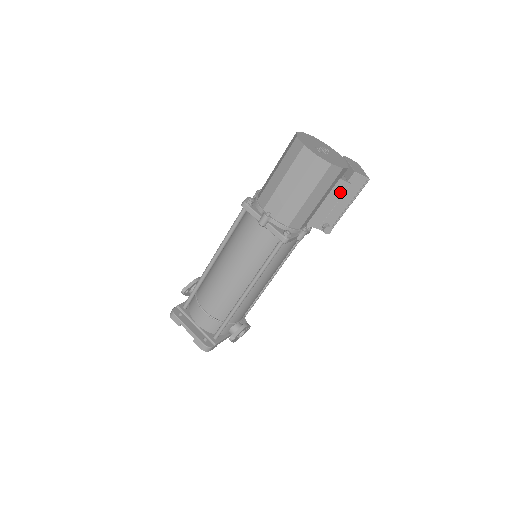
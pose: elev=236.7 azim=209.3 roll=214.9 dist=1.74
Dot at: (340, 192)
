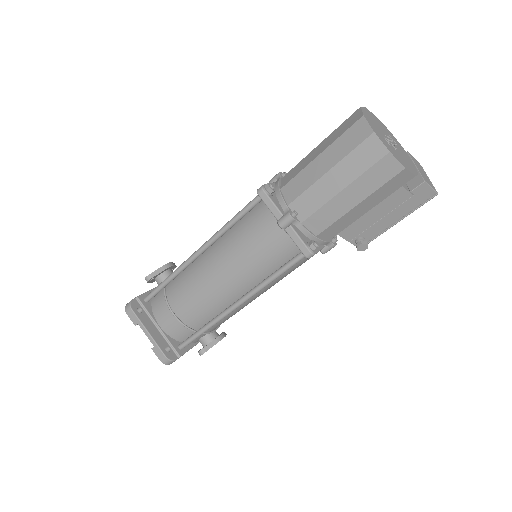
Dot at: (395, 203)
